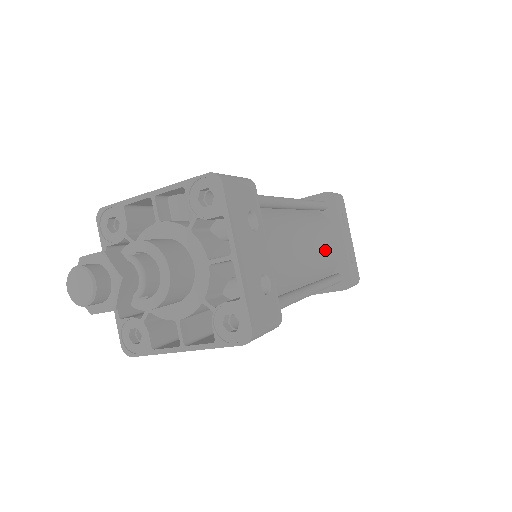
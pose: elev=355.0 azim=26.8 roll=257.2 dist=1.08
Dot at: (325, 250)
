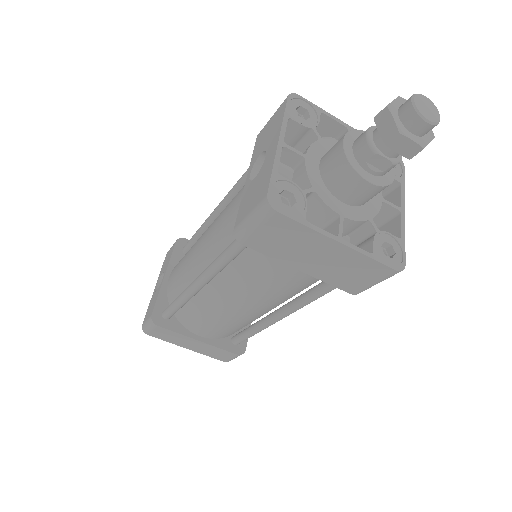
Dot at: occluded
